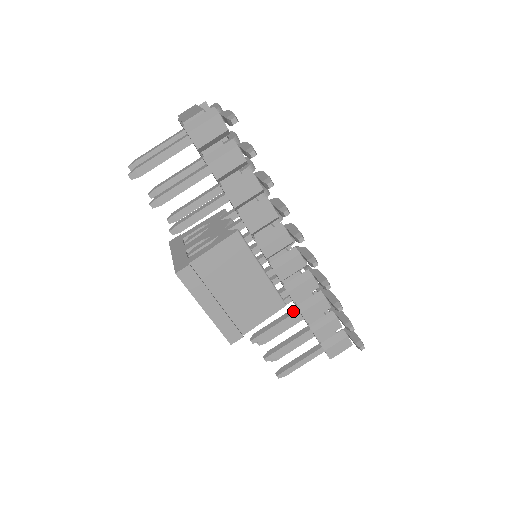
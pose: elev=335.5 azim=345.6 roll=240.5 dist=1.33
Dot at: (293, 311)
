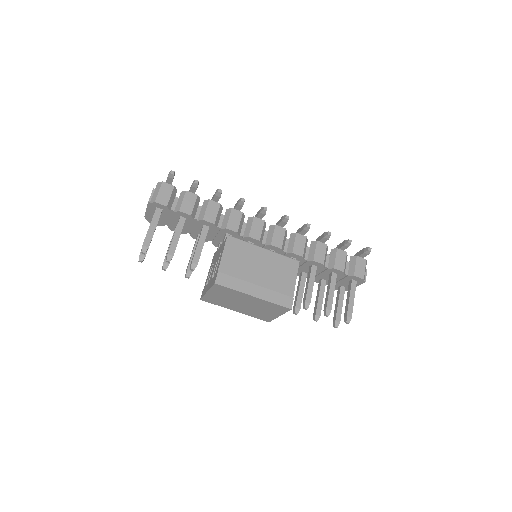
Dot at: (310, 269)
